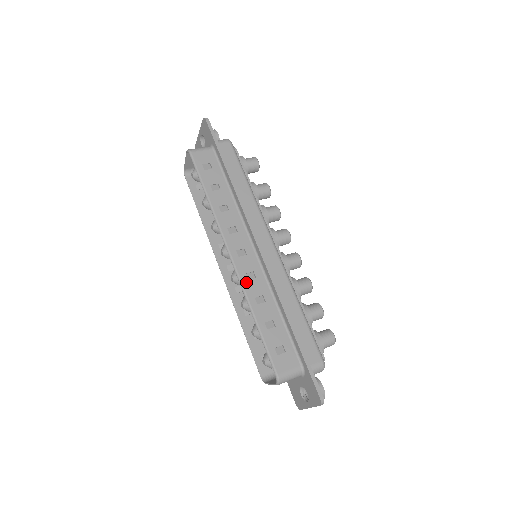
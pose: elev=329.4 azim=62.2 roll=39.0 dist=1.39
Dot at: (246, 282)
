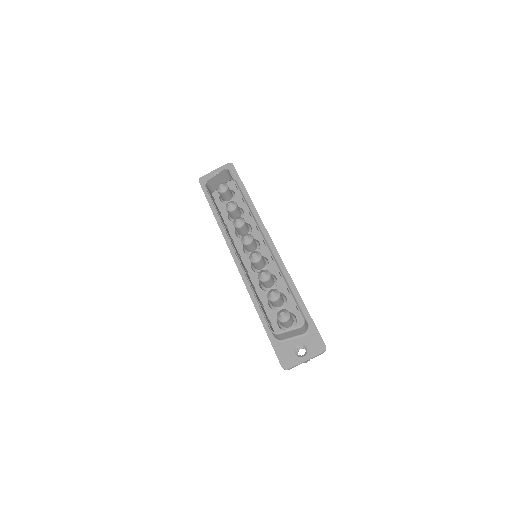
Dot at: occluded
